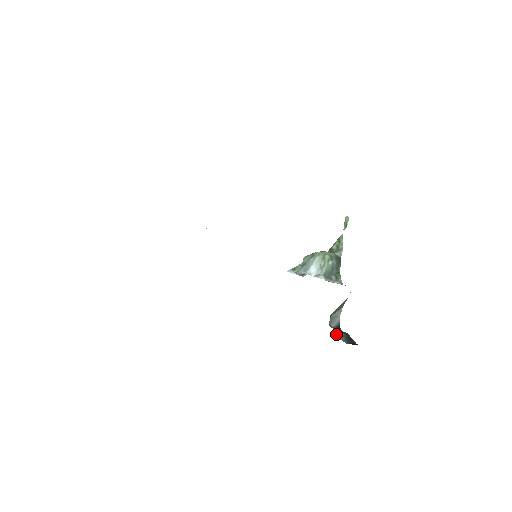
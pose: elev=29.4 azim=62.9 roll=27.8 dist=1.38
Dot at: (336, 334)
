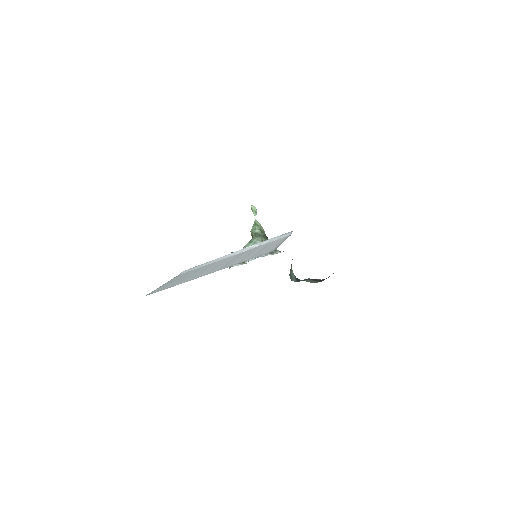
Dot at: (309, 281)
